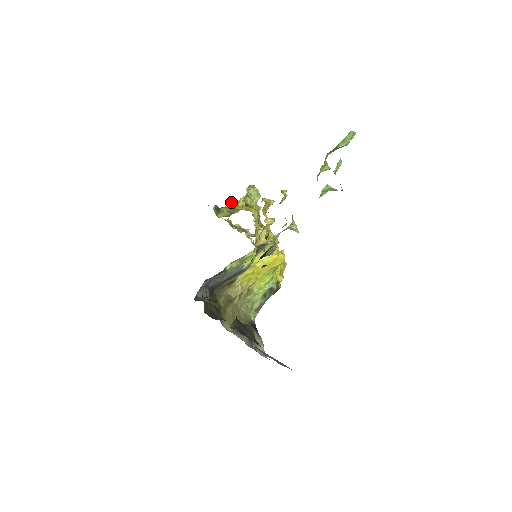
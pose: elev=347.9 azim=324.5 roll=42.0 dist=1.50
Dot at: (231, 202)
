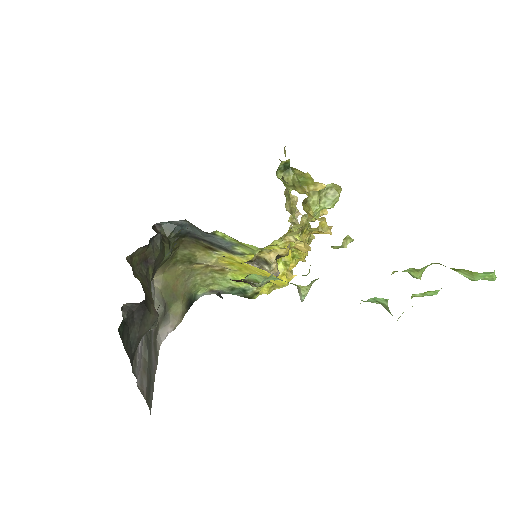
Dot at: (309, 174)
